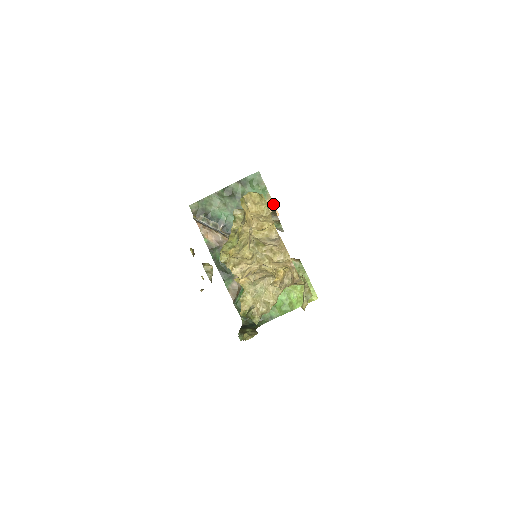
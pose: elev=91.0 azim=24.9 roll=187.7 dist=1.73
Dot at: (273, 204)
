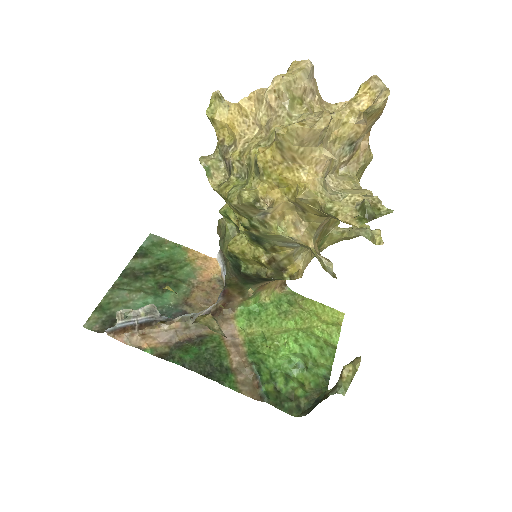
Dot at: (199, 253)
